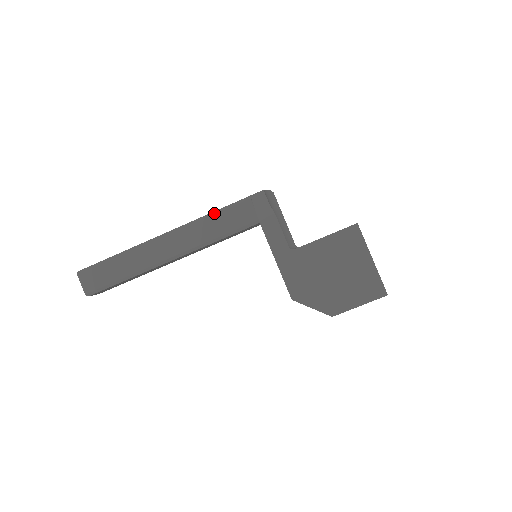
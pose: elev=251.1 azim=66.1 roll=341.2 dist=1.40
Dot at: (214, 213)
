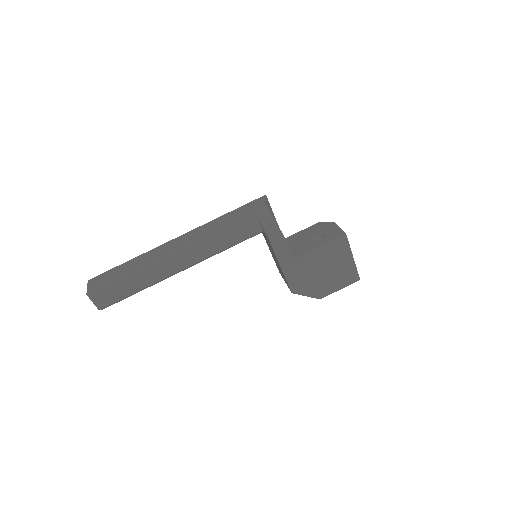
Dot at: (222, 229)
